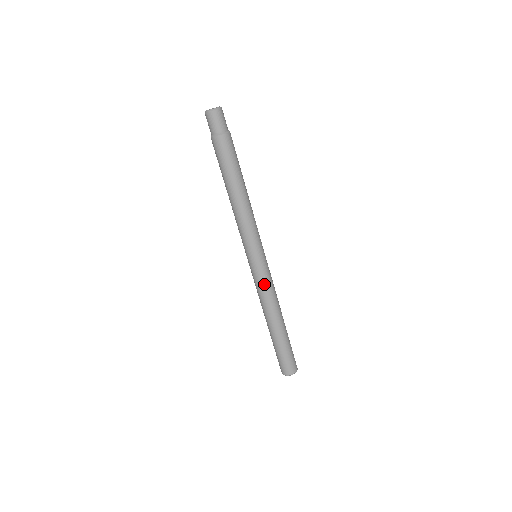
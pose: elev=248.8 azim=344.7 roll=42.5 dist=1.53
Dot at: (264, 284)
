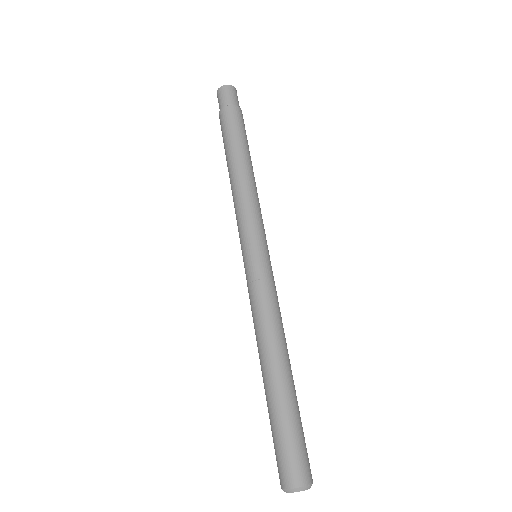
Dot at: (265, 290)
